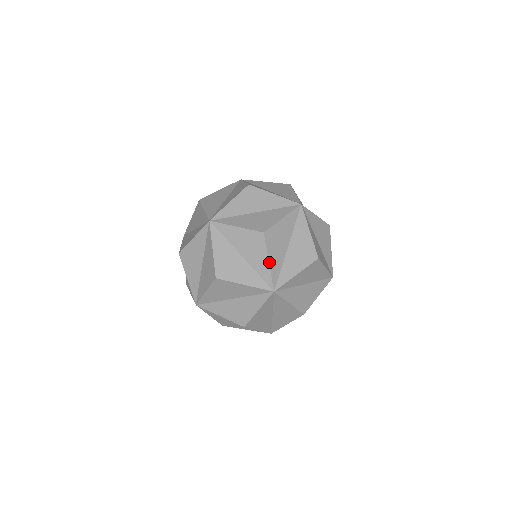
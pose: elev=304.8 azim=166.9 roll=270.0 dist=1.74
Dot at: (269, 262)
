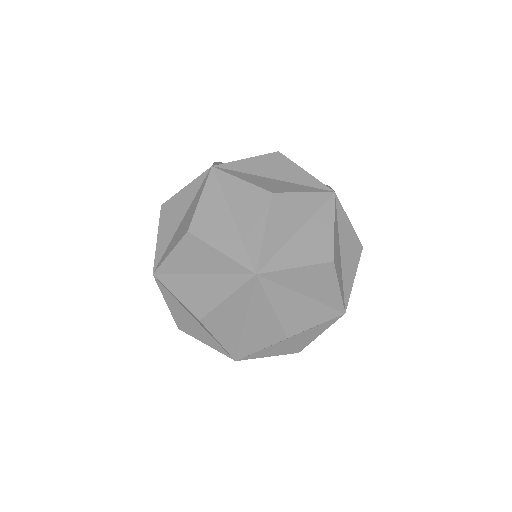
Dot at: occluded
